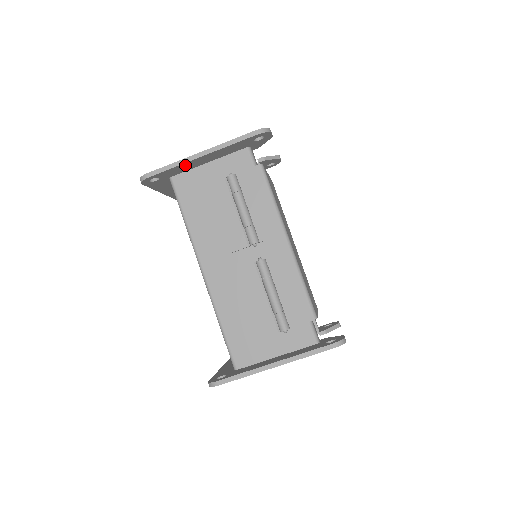
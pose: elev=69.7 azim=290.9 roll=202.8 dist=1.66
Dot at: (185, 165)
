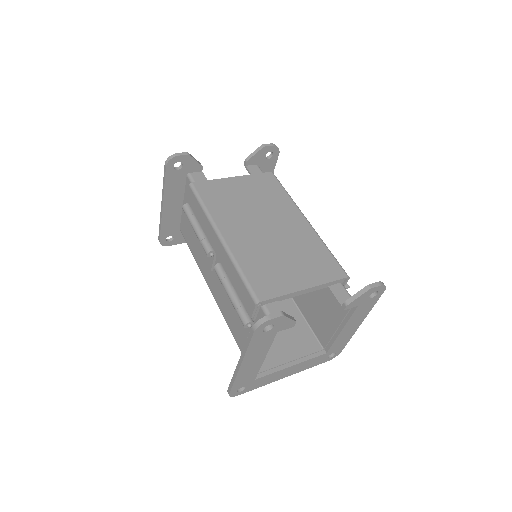
Dot at: (167, 219)
